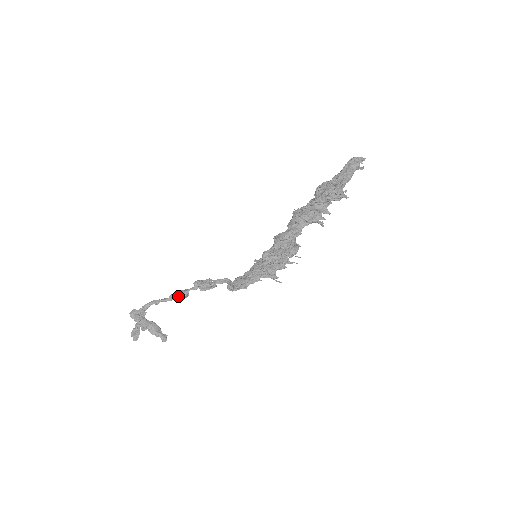
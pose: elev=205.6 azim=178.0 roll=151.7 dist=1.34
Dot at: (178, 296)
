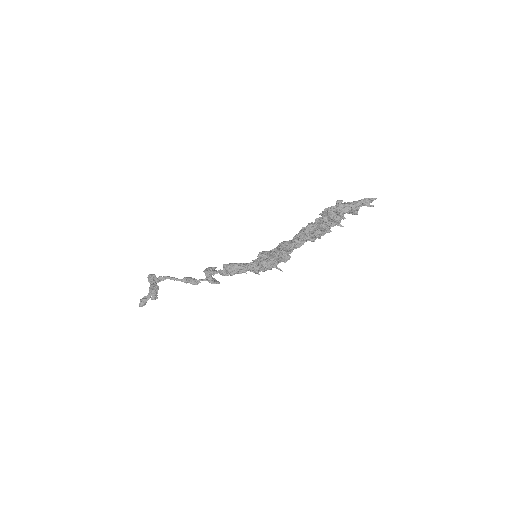
Dot at: (189, 279)
